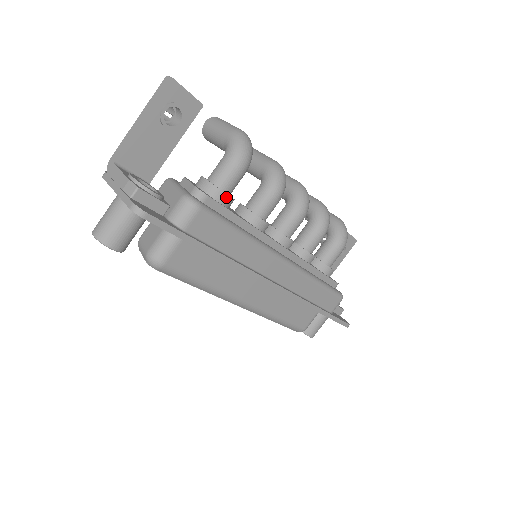
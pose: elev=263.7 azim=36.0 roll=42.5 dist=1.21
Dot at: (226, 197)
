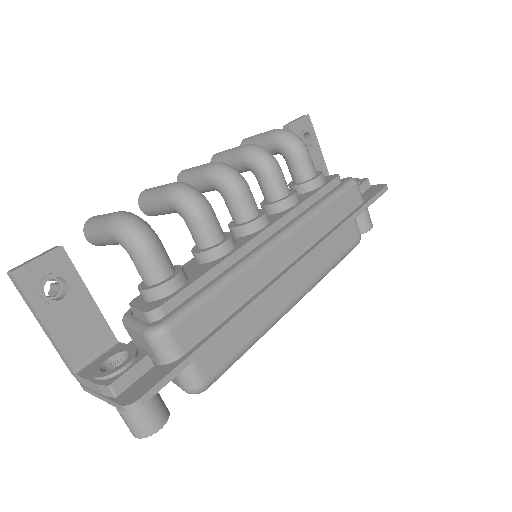
Dot at: (173, 281)
